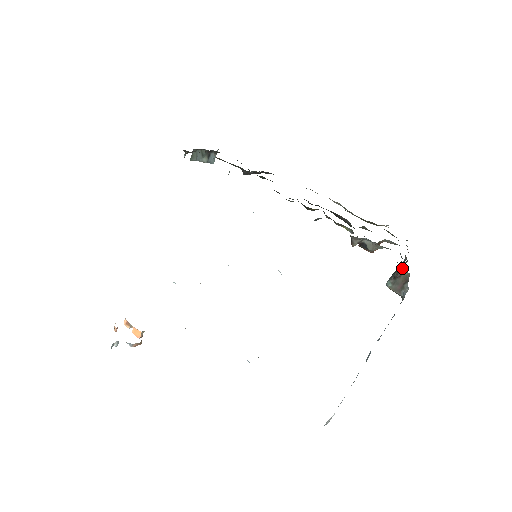
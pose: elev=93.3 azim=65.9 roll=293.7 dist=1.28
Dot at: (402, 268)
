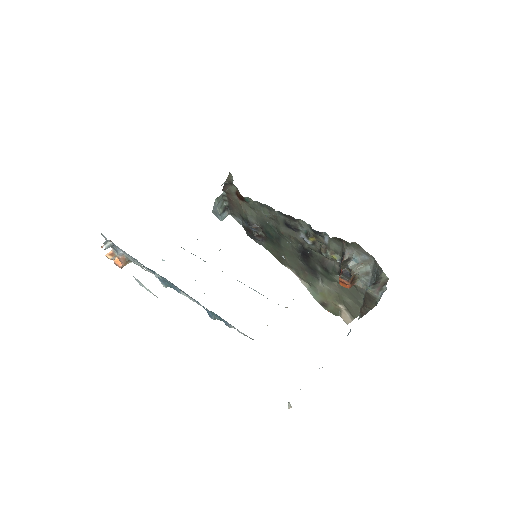
Dot at: (383, 273)
